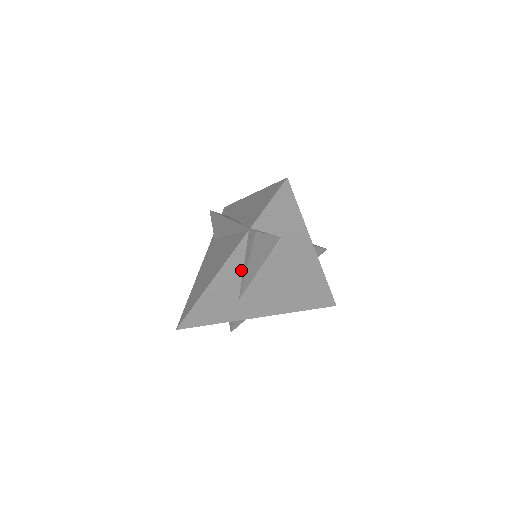
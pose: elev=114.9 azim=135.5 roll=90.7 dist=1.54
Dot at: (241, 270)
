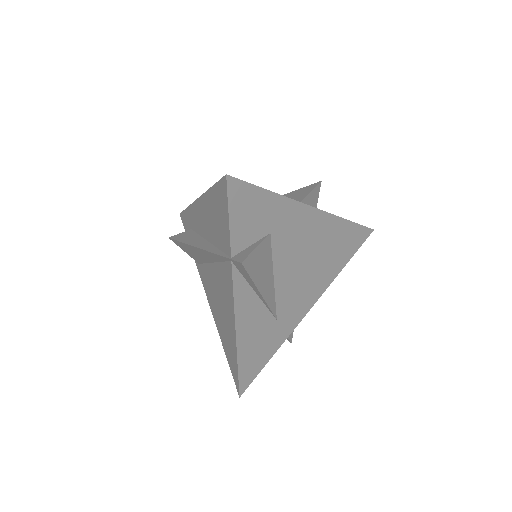
Dot at: (256, 298)
